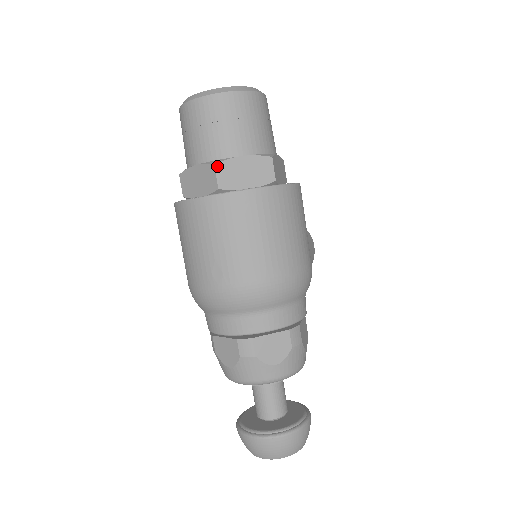
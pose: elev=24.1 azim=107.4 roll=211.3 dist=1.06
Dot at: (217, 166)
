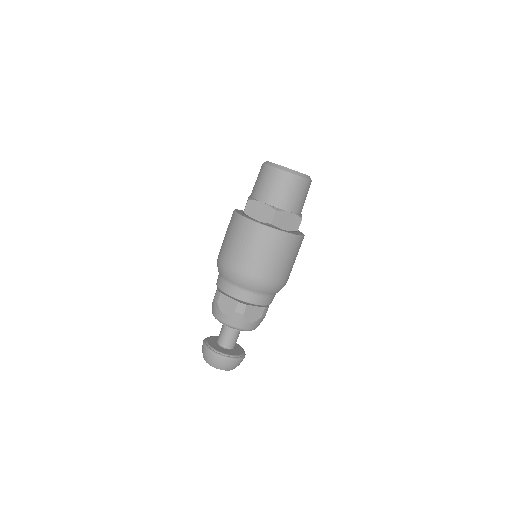
Dot at: (277, 212)
